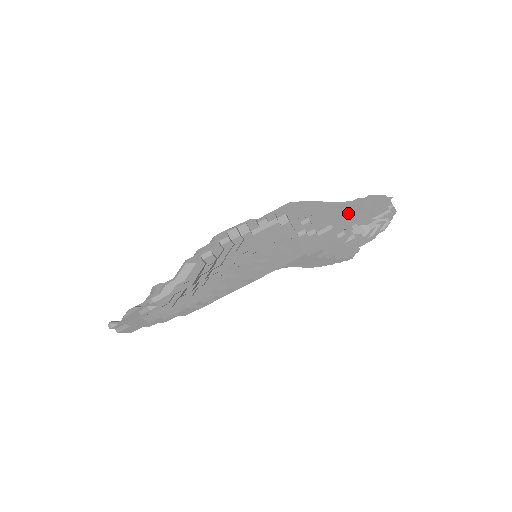
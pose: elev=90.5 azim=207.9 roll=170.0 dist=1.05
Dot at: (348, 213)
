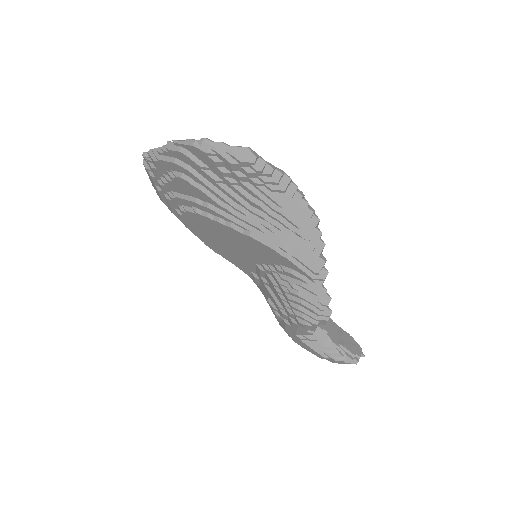
Dot at: (330, 324)
